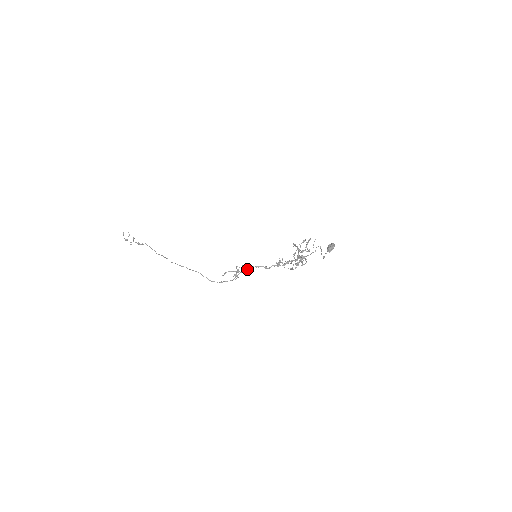
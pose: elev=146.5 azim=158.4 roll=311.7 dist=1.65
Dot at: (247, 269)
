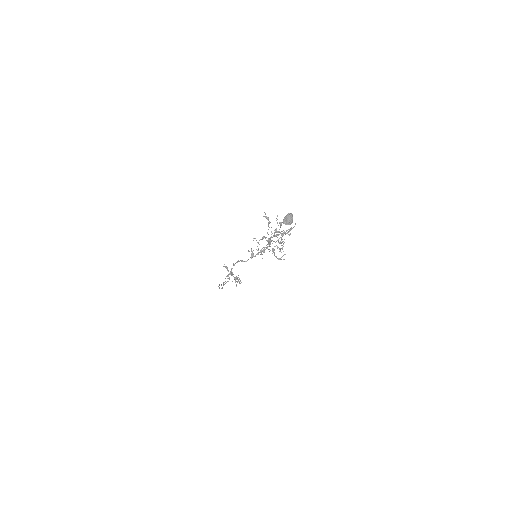
Dot at: (232, 268)
